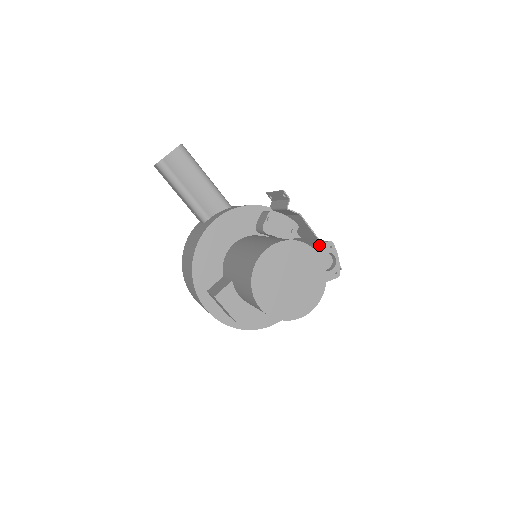
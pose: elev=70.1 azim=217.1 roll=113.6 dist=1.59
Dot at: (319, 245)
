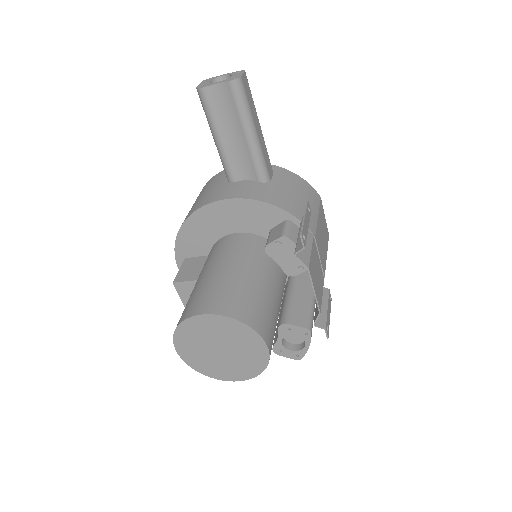
Dot at: (292, 325)
